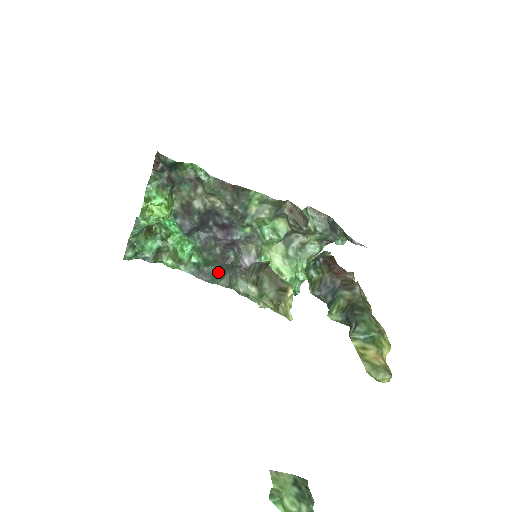
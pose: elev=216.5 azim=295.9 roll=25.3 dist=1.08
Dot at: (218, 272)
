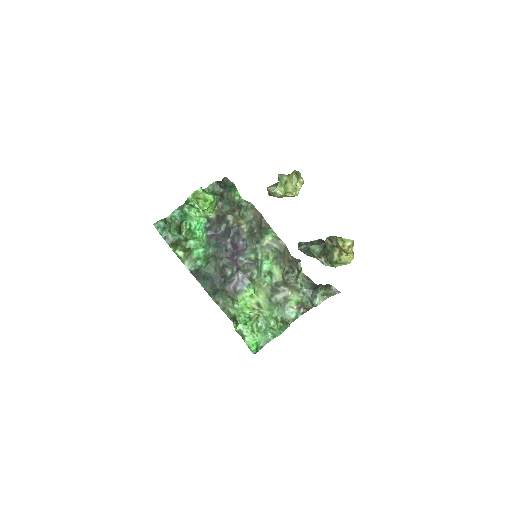
Dot at: (211, 280)
